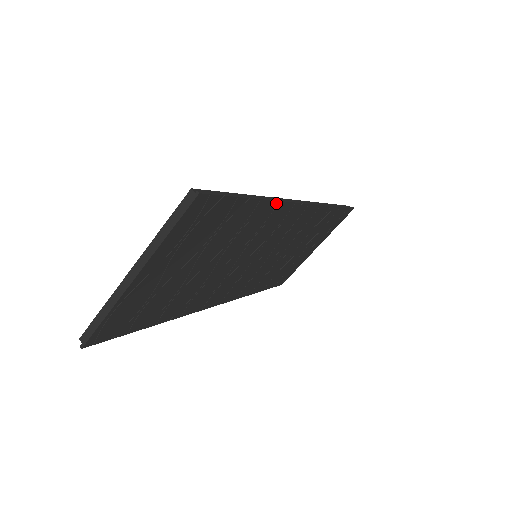
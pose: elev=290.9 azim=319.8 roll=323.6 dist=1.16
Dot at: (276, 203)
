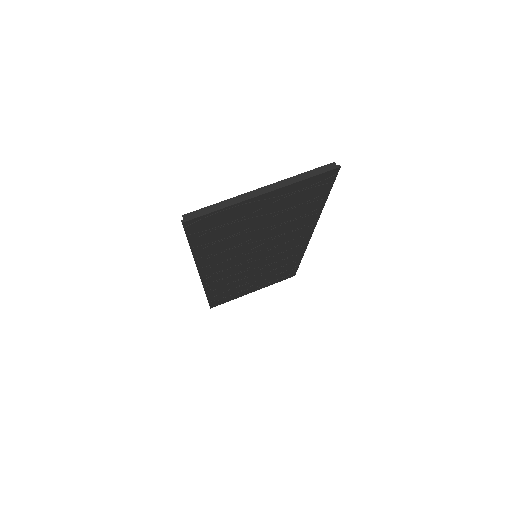
Dot at: (317, 218)
